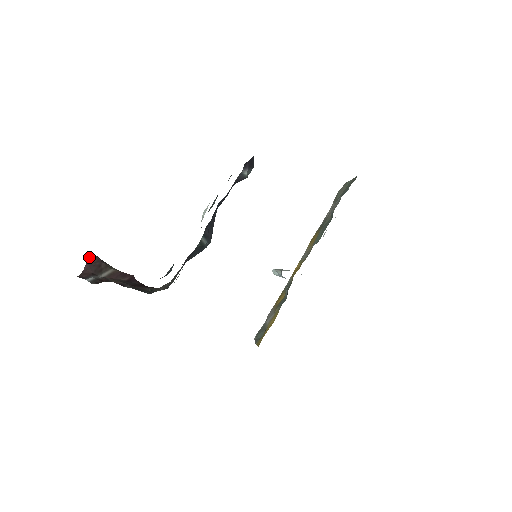
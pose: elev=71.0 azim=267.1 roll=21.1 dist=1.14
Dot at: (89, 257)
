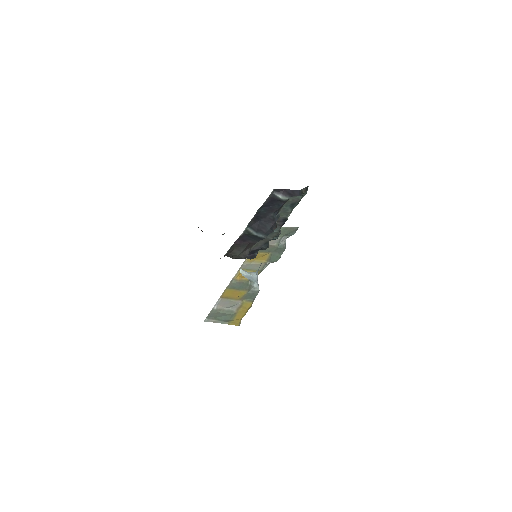
Dot at: occluded
